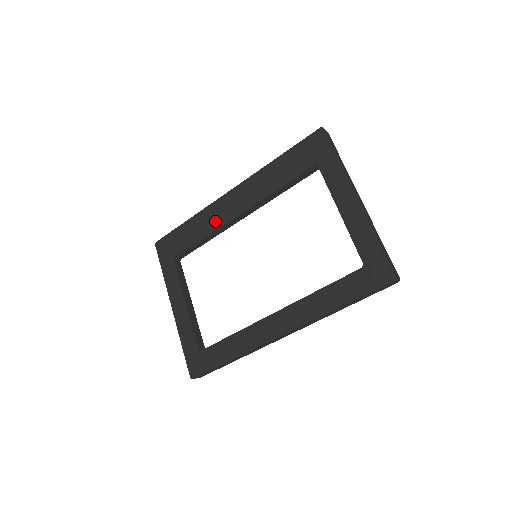
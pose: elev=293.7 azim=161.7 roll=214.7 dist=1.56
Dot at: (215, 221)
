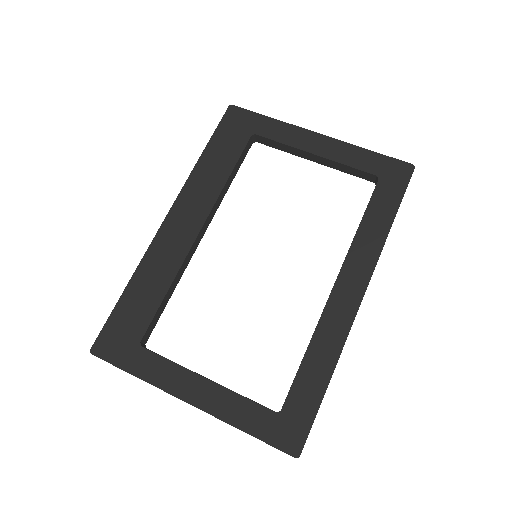
Dot at: (172, 258)
